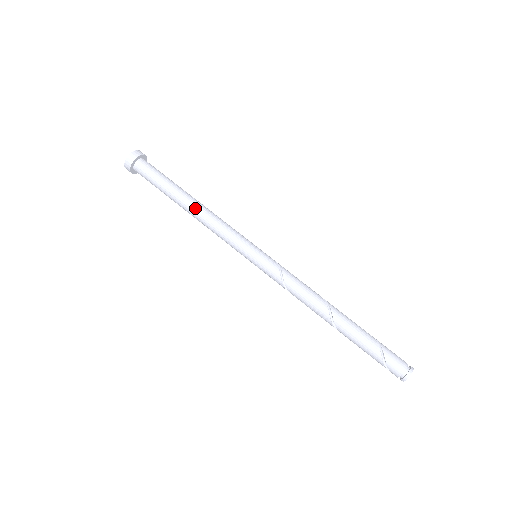
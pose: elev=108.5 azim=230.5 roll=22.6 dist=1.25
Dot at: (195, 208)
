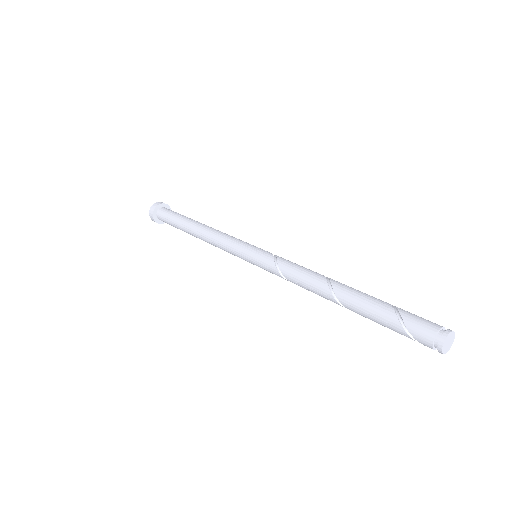
Dot at: (199, 230)
